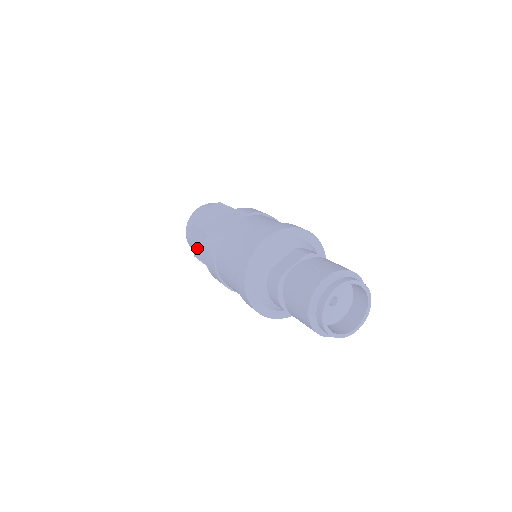
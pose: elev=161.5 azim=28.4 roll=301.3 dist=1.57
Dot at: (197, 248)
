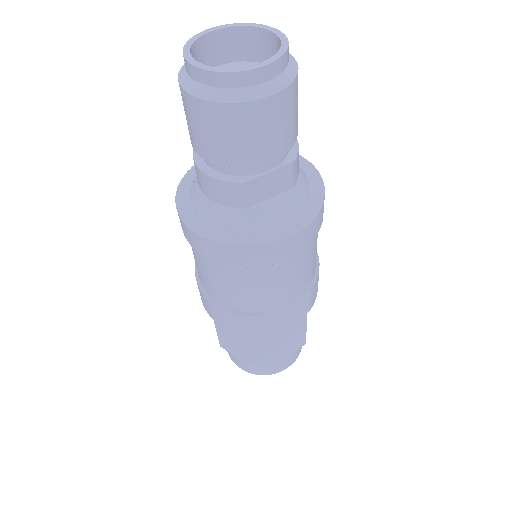
Dot at: occluded
